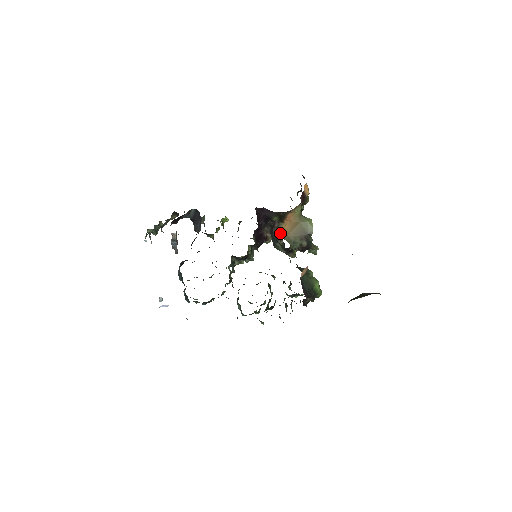
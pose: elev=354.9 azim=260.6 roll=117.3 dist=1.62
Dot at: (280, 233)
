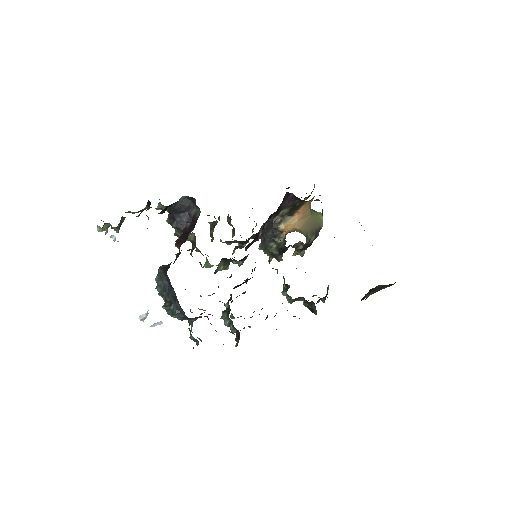
Dot at: (286, 228)
